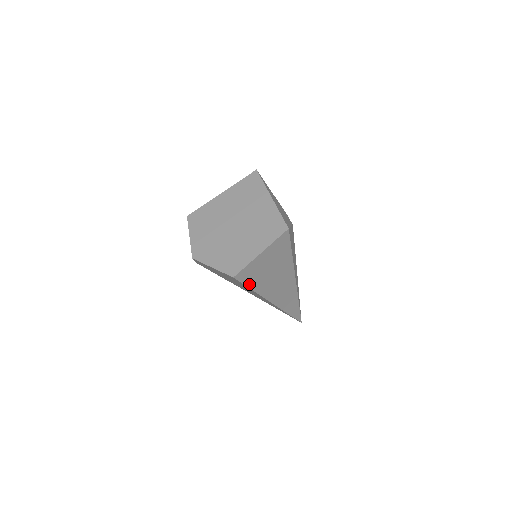
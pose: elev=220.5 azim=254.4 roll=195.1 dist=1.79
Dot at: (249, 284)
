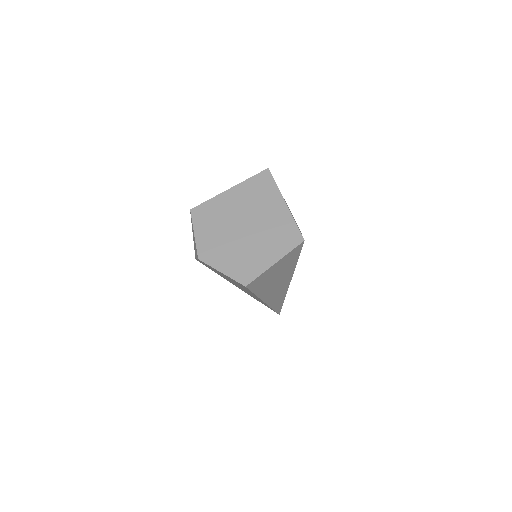
Dot at: (255, 290)
